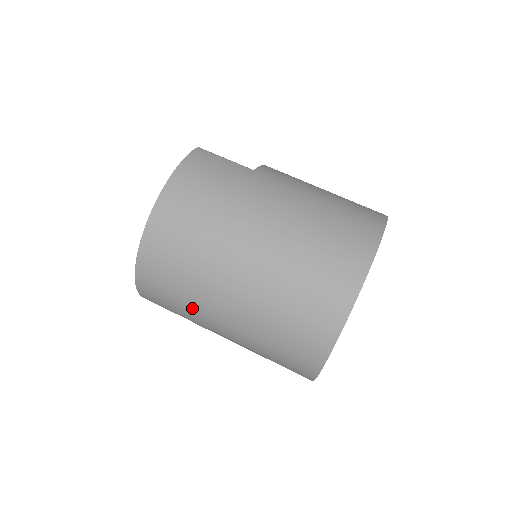
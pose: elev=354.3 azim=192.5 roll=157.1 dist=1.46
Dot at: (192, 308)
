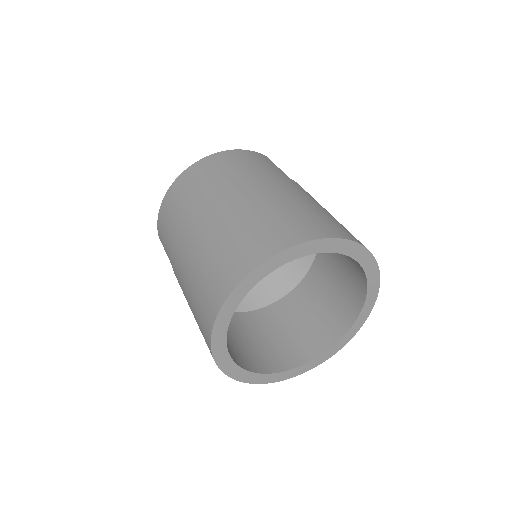
Dot at: (174, 237)
